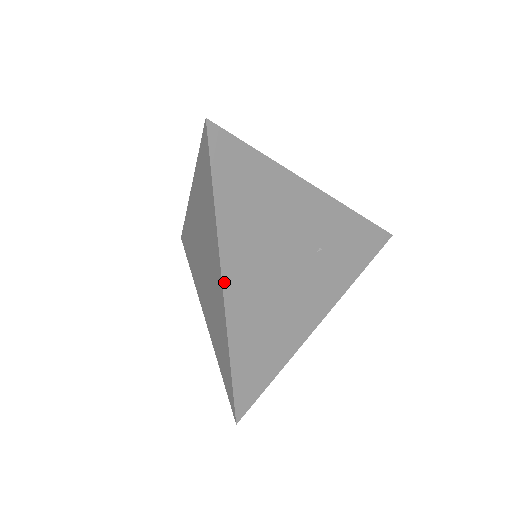
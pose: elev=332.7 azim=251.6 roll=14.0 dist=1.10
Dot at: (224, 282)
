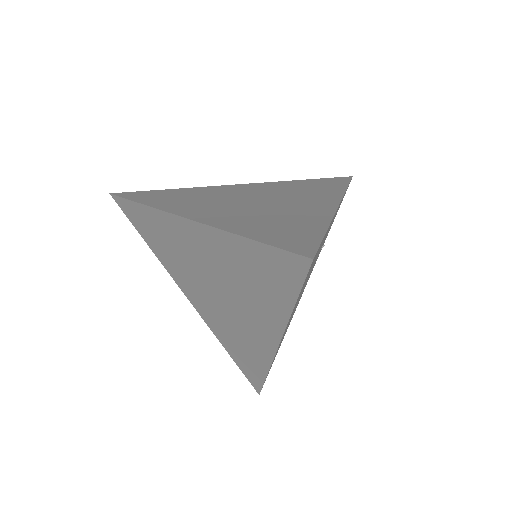
Dot at: (279, 344)
